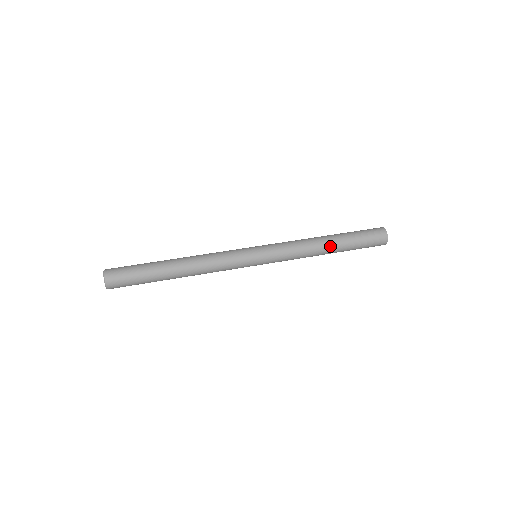
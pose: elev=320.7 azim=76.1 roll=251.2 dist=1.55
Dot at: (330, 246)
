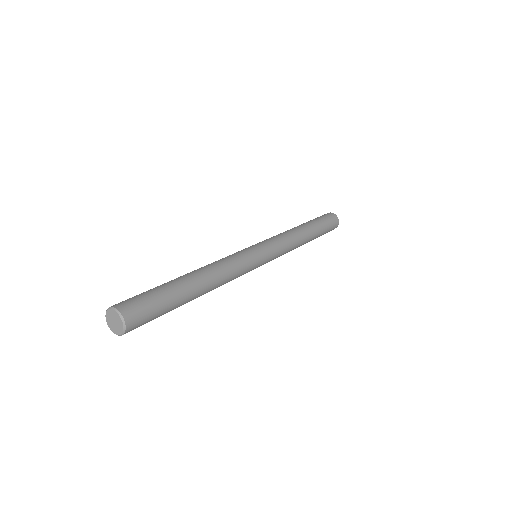
Dot at: (305, 228)
